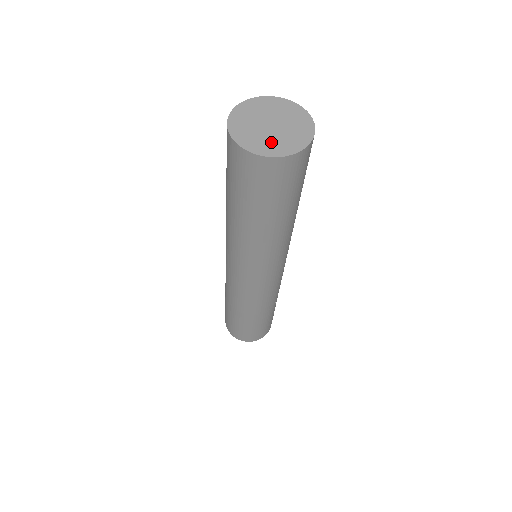
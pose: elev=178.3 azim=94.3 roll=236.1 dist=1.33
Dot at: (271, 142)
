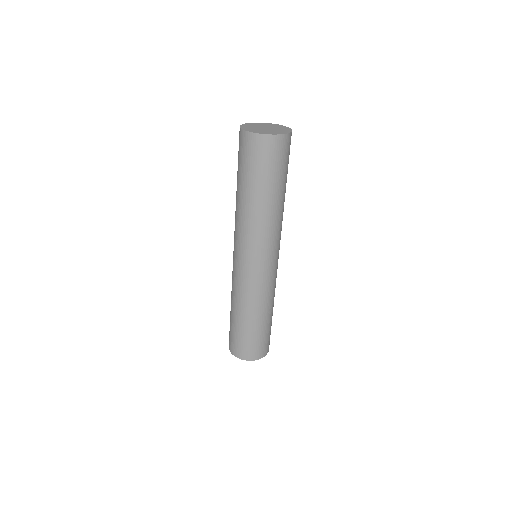
Dot at: (276, 131)
